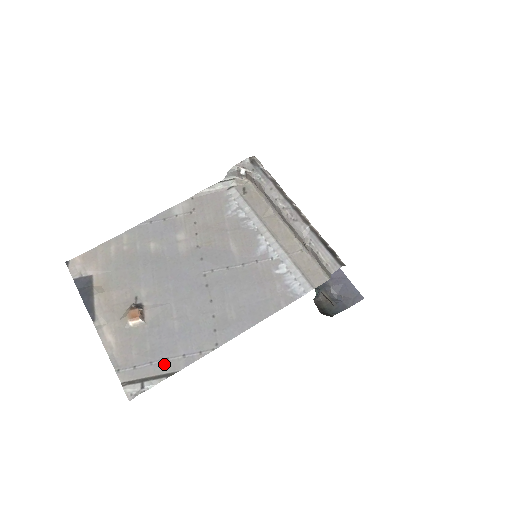
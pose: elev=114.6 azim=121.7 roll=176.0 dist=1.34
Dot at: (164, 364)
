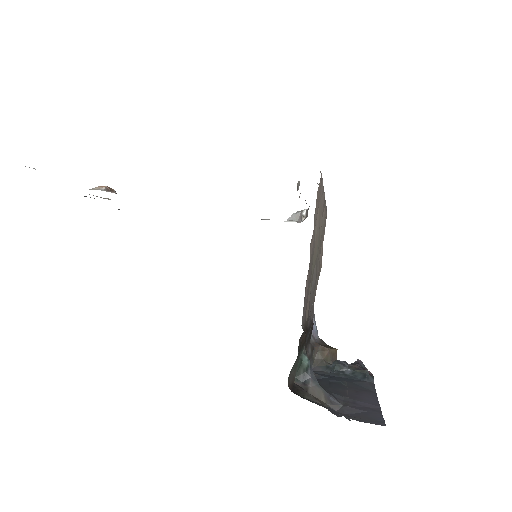
Dot at: occluded
